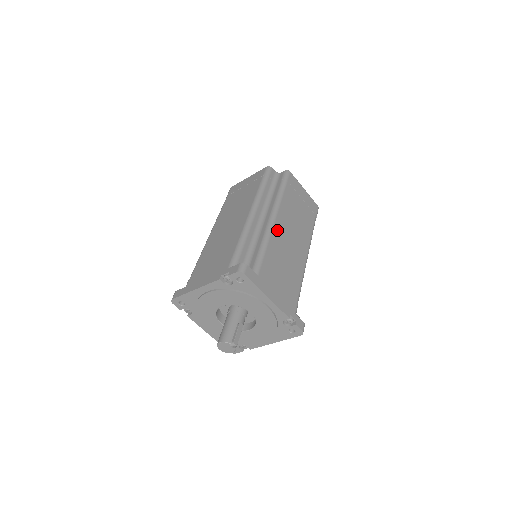
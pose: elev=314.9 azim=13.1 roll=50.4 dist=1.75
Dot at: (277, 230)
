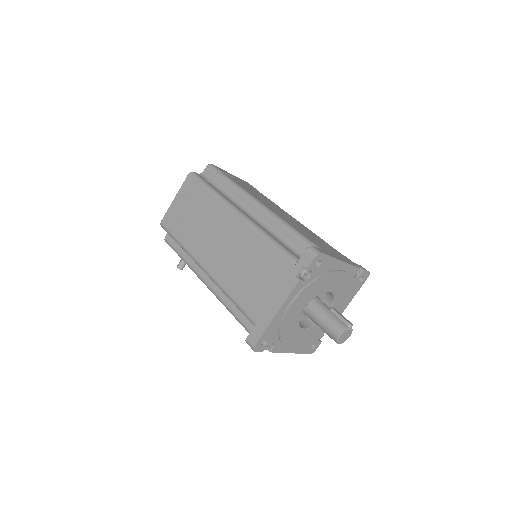
Dot at: (273, 211)
